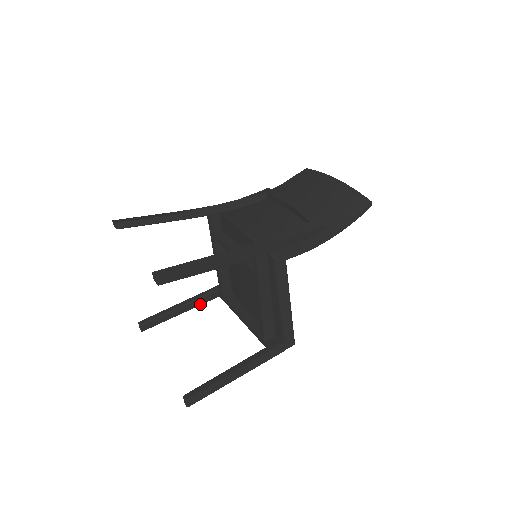
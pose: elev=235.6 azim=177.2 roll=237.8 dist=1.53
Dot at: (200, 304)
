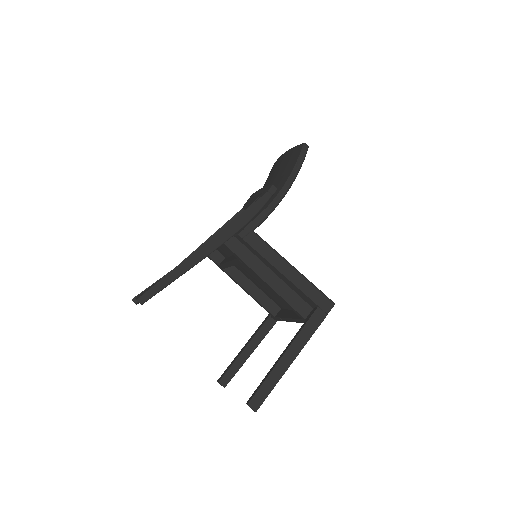
Dot at: (263, 337)
